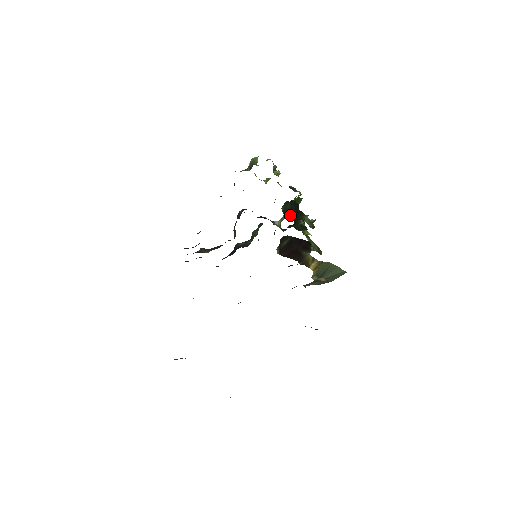
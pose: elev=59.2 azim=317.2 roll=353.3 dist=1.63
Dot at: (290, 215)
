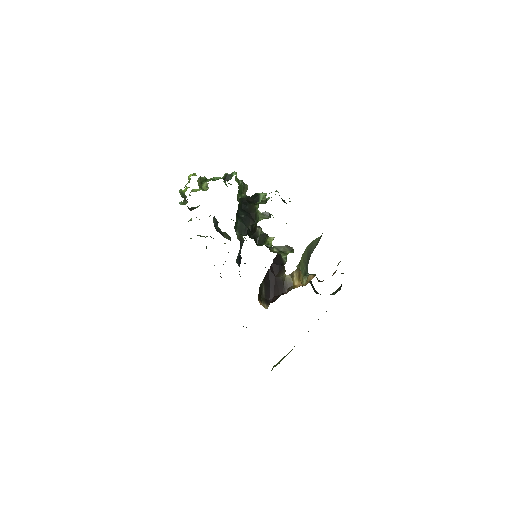
Dot at: (247, 226)
